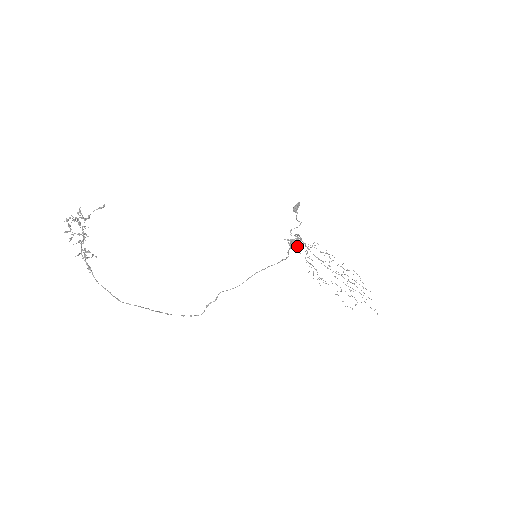
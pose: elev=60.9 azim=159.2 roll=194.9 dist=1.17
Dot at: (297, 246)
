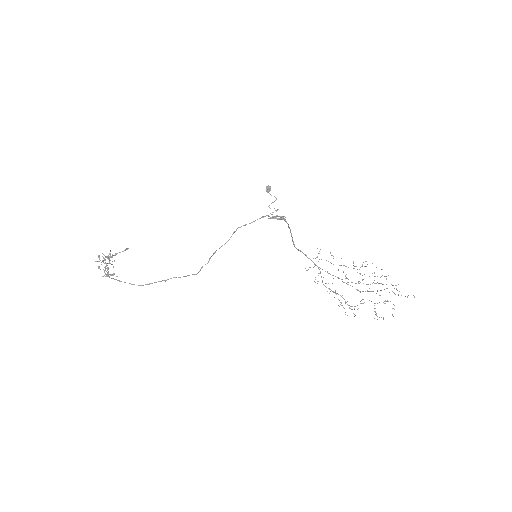
Dot at: (308, 269)
